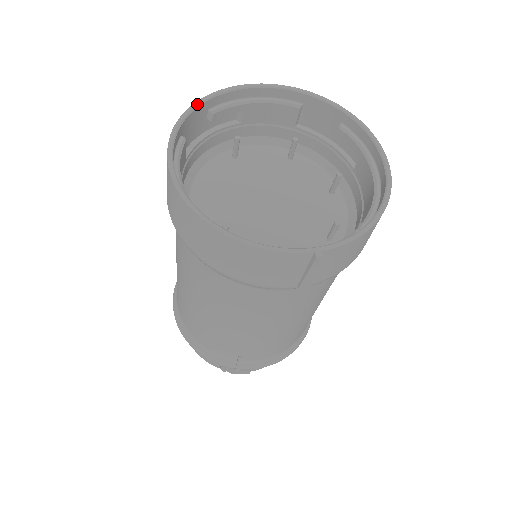
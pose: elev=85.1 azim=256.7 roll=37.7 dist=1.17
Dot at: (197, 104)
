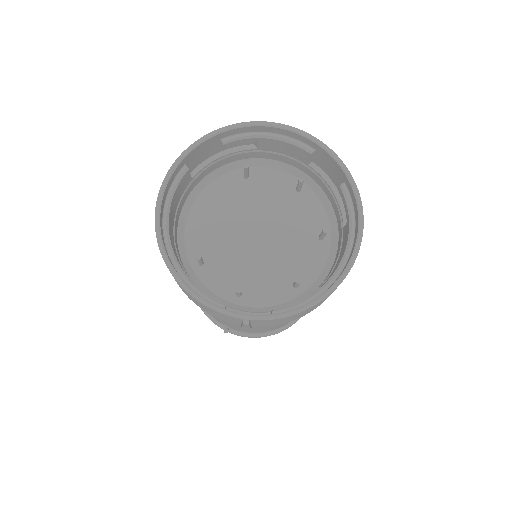
Dot at: (207, 137)
